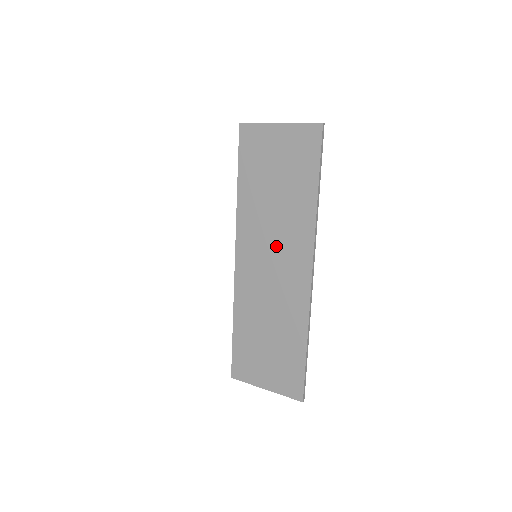
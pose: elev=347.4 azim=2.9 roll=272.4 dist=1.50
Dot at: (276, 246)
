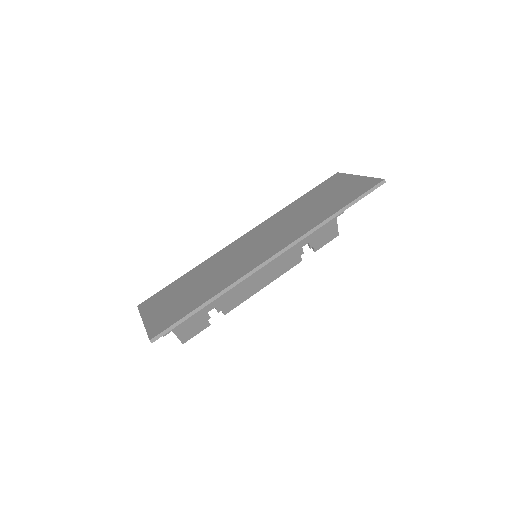
Dot at: (274, 235)
